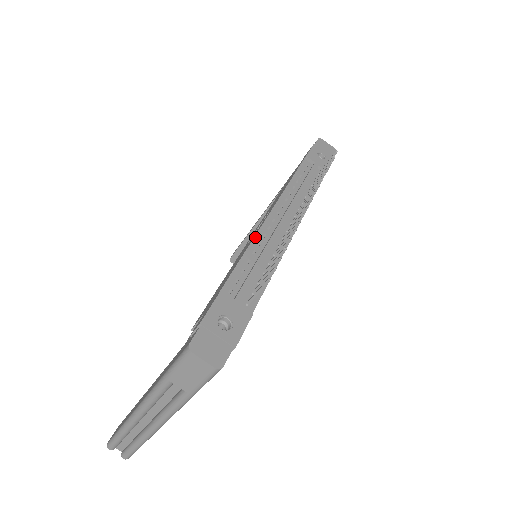
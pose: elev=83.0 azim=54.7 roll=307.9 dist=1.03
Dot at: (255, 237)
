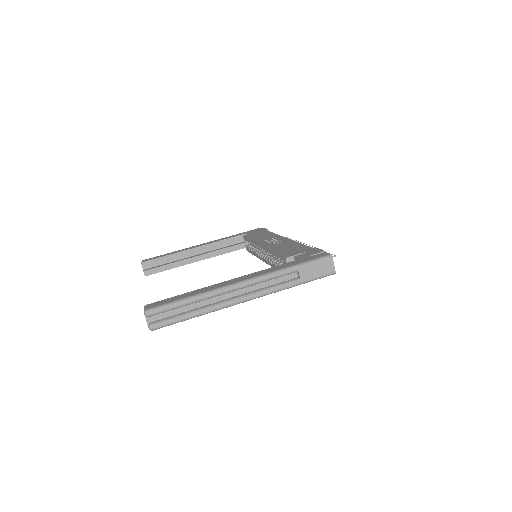
Dot at: (294, 241)
